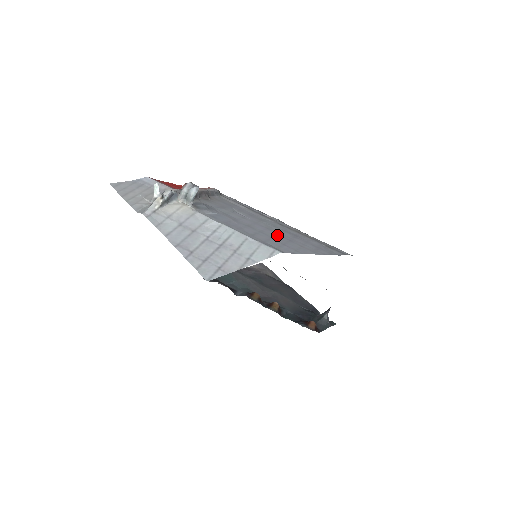
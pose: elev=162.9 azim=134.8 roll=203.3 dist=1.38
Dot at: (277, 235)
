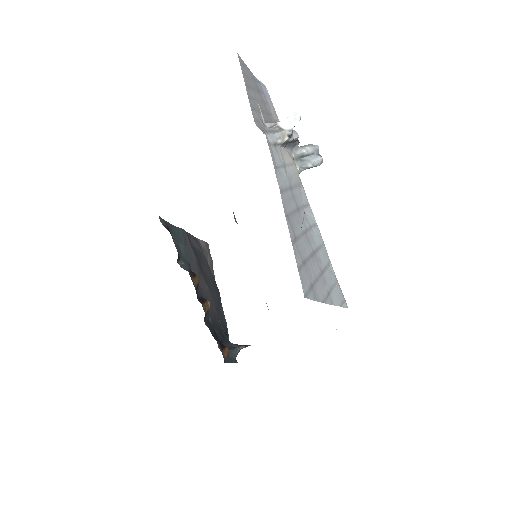
Dot at: occluded
